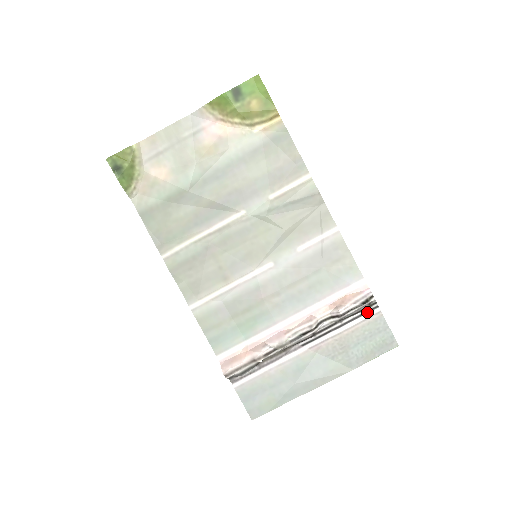
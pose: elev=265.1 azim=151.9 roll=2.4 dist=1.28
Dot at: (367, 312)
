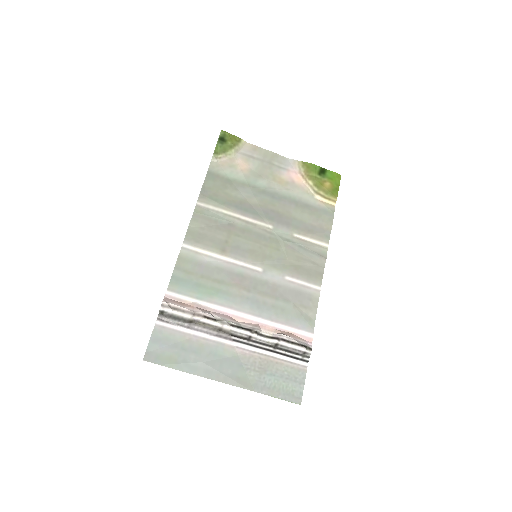
Dot at: (298, 359)
